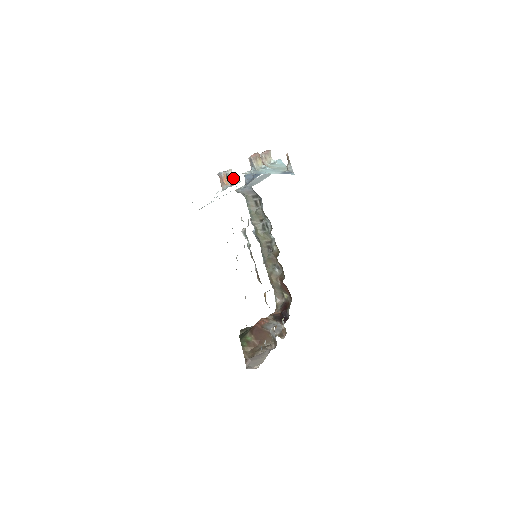
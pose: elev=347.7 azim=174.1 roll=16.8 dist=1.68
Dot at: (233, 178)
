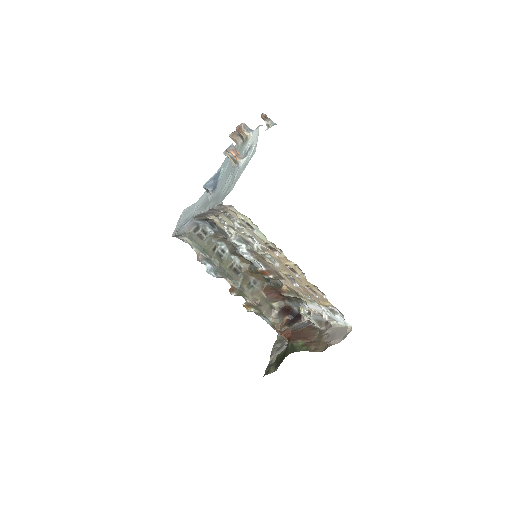
Dot at: occluded
